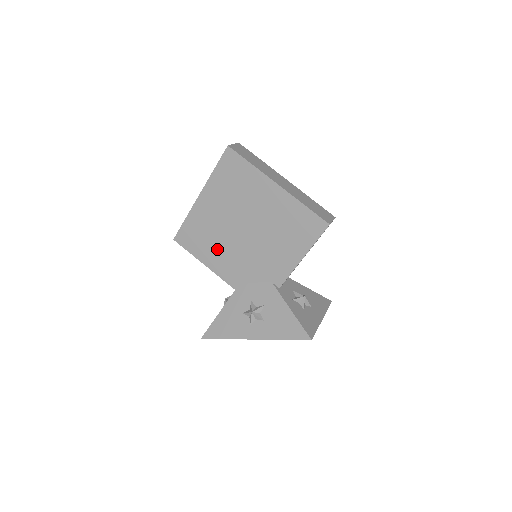
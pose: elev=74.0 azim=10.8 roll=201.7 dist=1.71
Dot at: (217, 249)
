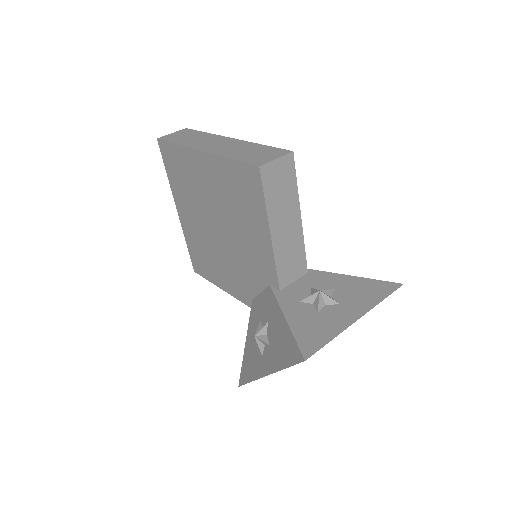
Dot at: (217, 265)
